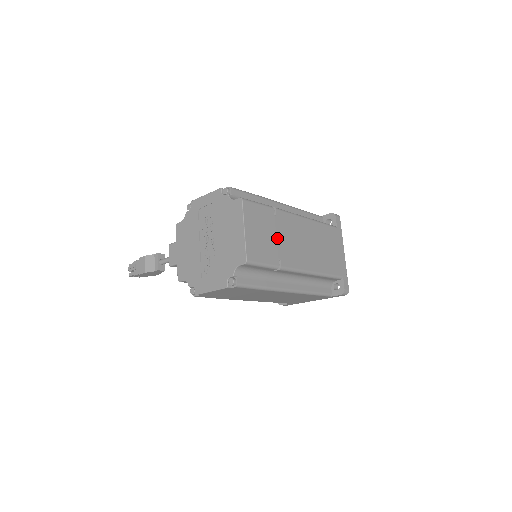
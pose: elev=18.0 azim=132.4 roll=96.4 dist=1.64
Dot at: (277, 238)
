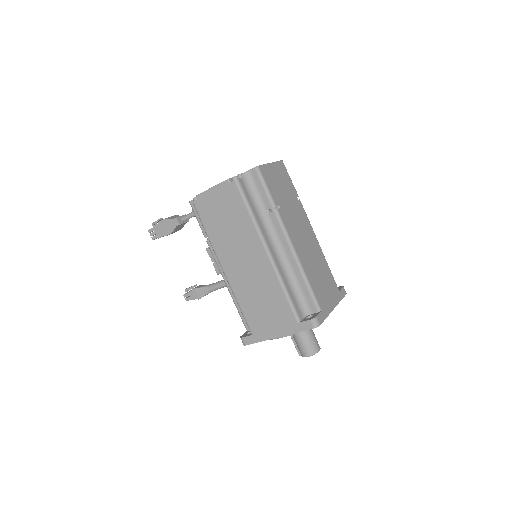
Dot at: (288, 203)
